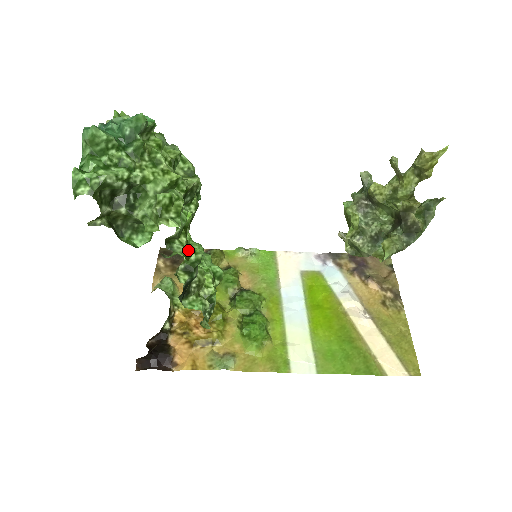
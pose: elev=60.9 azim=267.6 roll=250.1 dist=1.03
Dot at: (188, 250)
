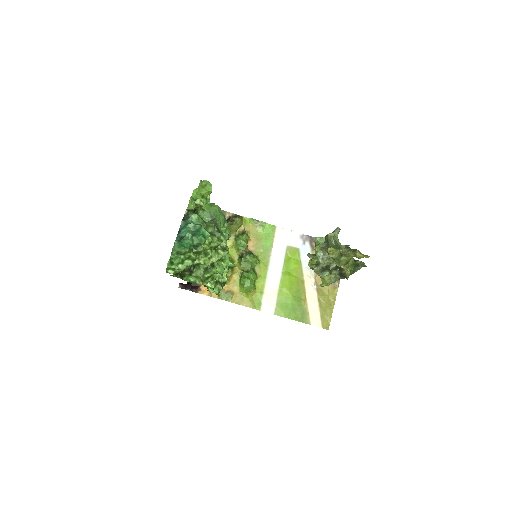
Dot at: (215, 285)
